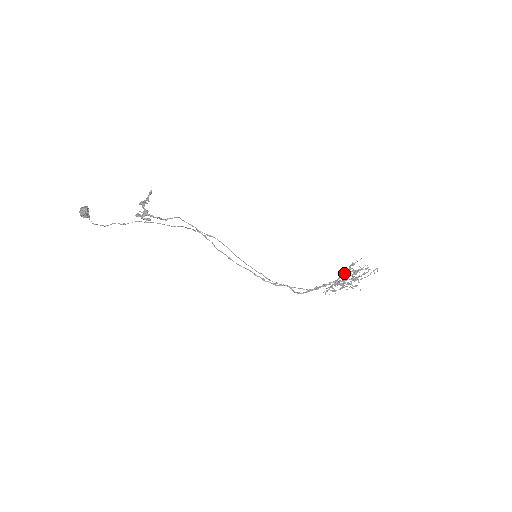
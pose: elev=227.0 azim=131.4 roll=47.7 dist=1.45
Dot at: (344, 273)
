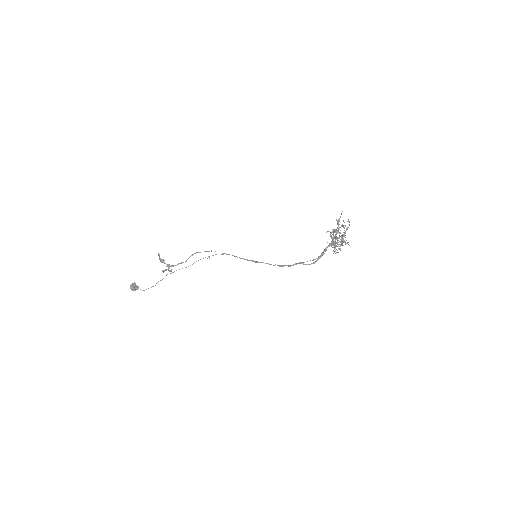
Dot at: (331, 235)
